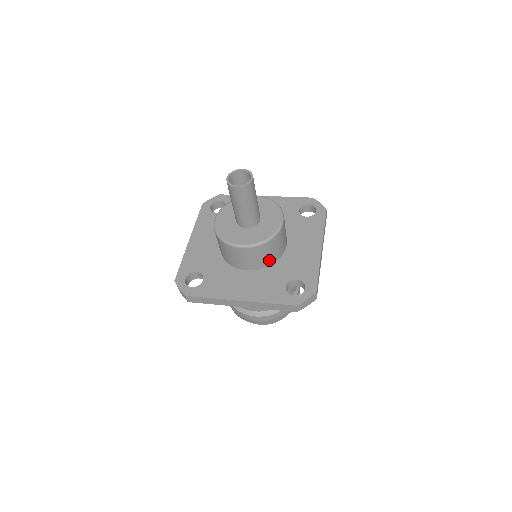
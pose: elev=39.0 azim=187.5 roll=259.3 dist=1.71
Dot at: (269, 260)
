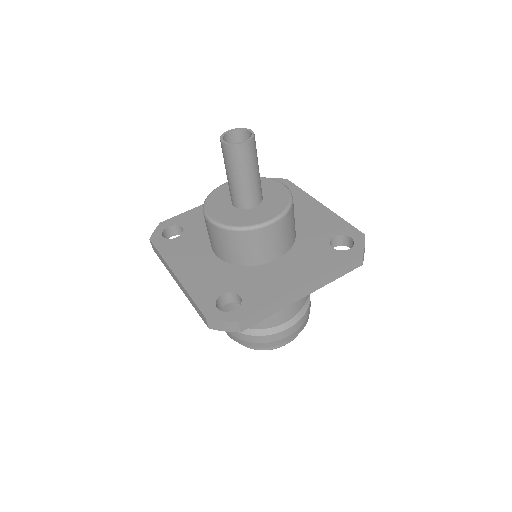
Dot at: (293, 234)
